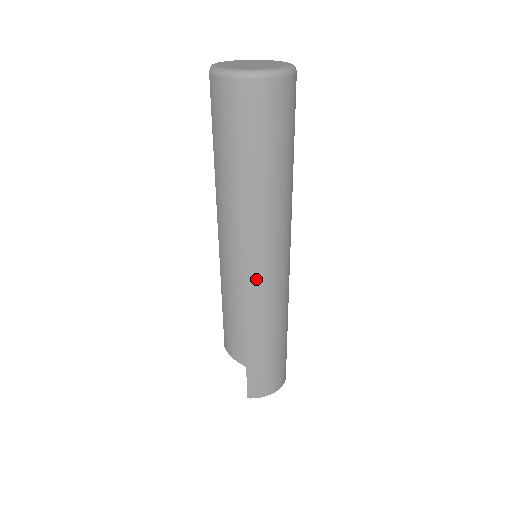
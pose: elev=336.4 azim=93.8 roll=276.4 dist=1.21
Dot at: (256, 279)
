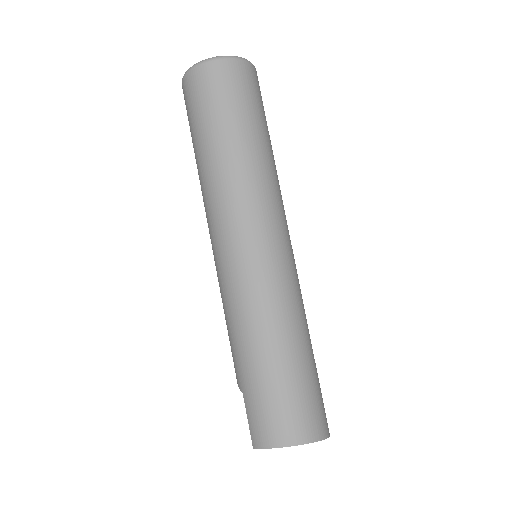
Dot at: (226, 264)
